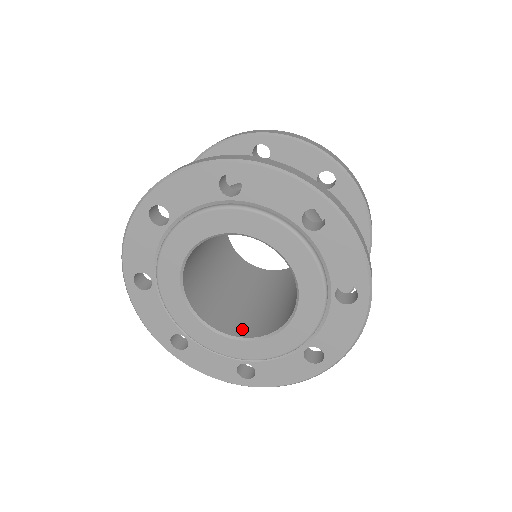
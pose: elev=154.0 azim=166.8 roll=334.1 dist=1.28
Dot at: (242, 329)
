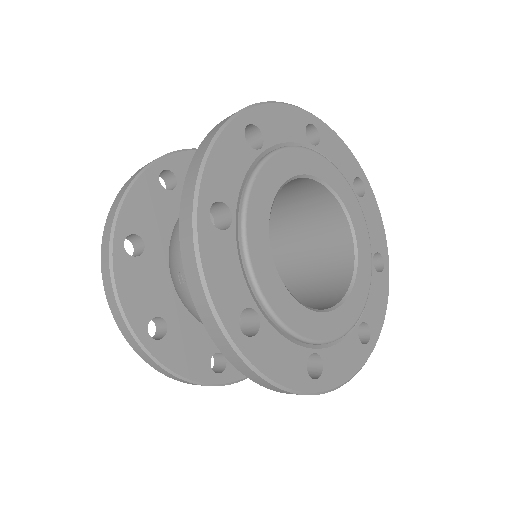
Dot at: occluded
